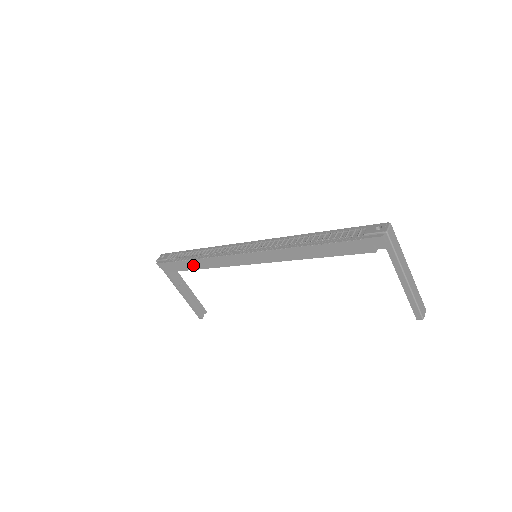
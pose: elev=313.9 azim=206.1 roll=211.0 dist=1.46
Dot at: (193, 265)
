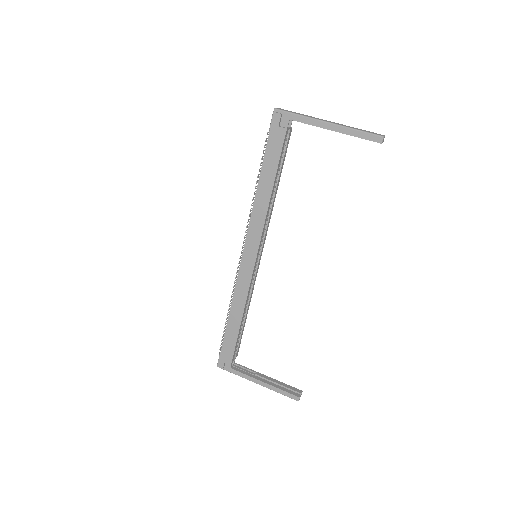
Dot at: (234, 327)
